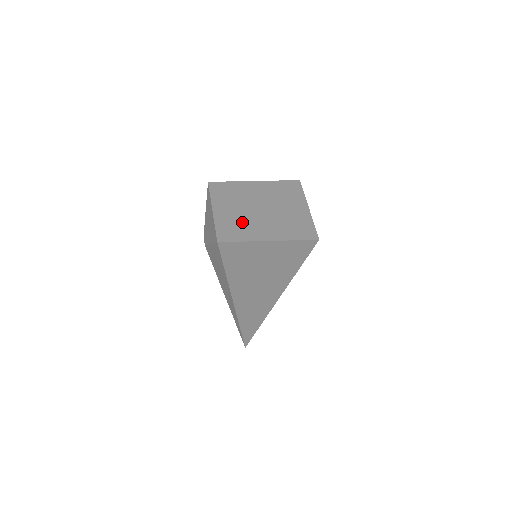
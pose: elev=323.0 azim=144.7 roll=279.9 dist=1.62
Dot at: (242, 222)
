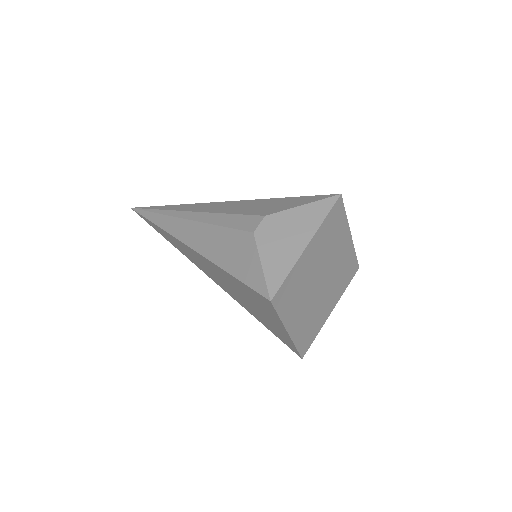
Dot at: (302, 289)
